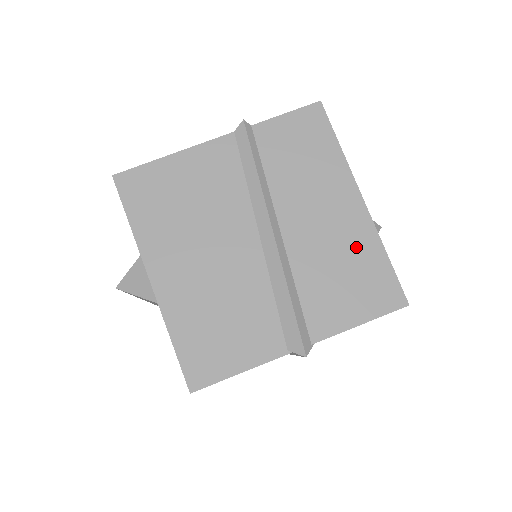
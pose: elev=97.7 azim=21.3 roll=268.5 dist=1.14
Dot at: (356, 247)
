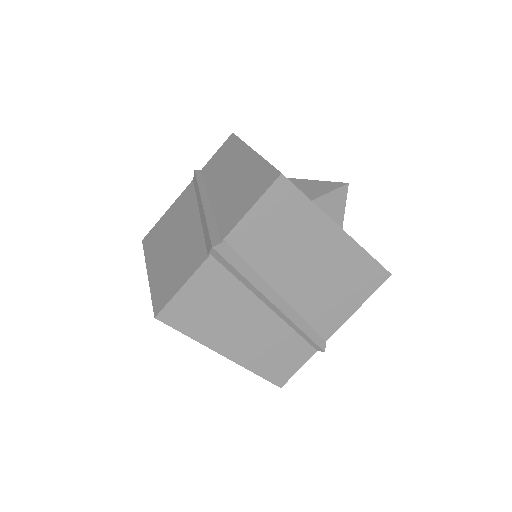
Dot at: (249, 173)
